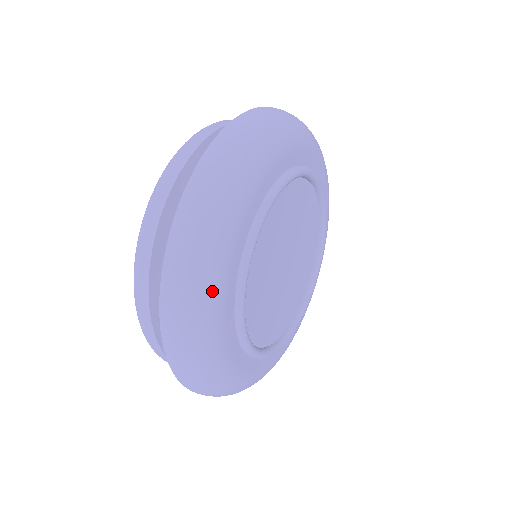
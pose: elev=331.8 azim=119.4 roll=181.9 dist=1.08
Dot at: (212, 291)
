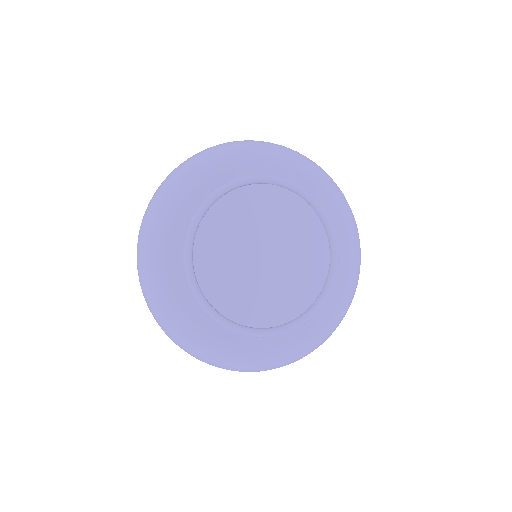
Dot at: (158, 243)
